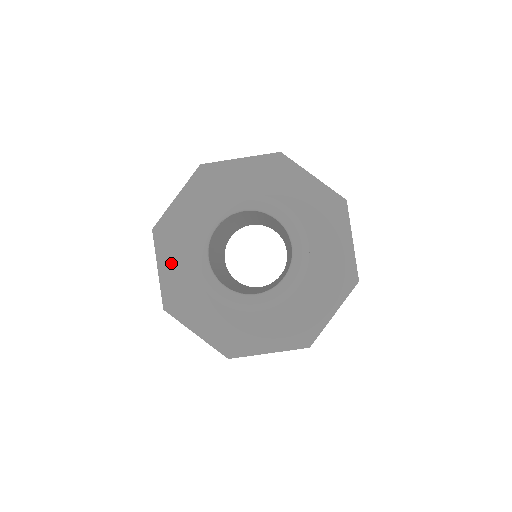
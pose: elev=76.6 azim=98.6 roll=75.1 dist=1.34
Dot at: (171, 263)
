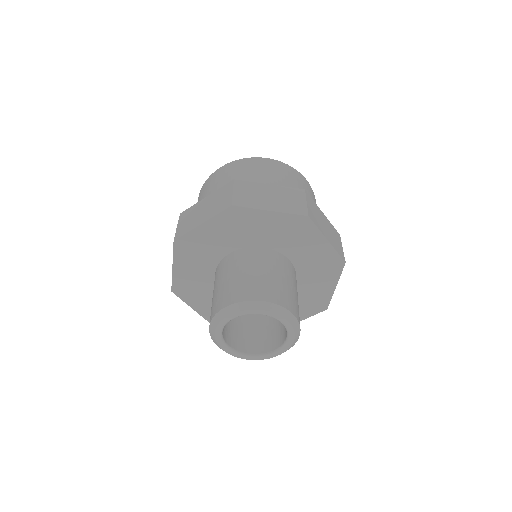
Dot at: (185, 266)
